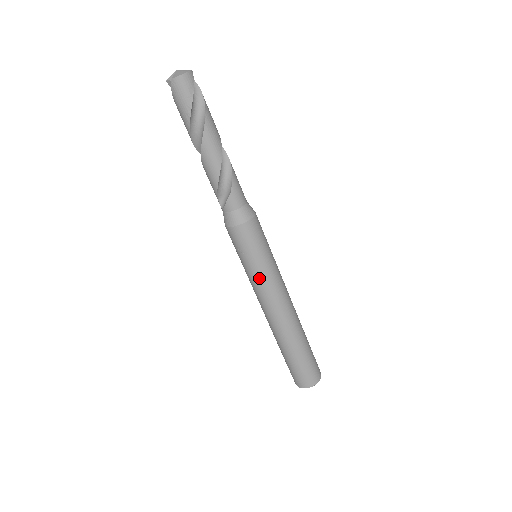
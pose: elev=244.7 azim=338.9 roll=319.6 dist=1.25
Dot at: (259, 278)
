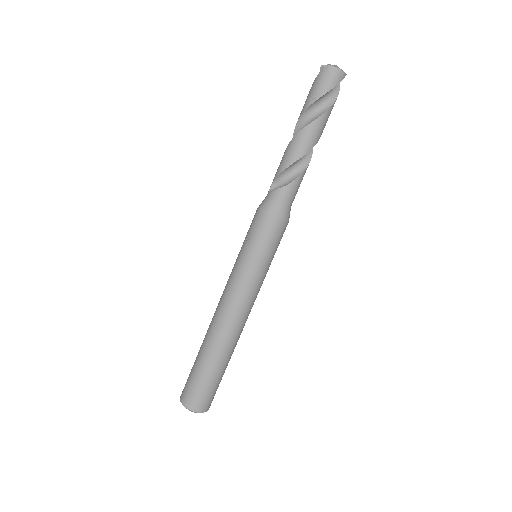
Dot at: (242, 273)
